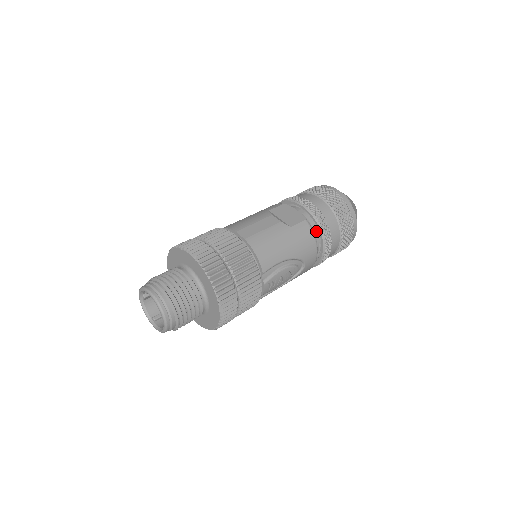
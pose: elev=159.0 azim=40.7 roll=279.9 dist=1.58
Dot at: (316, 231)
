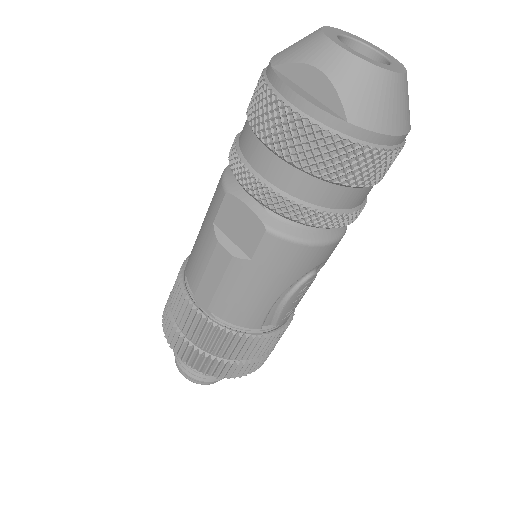
Dot at: occluded
